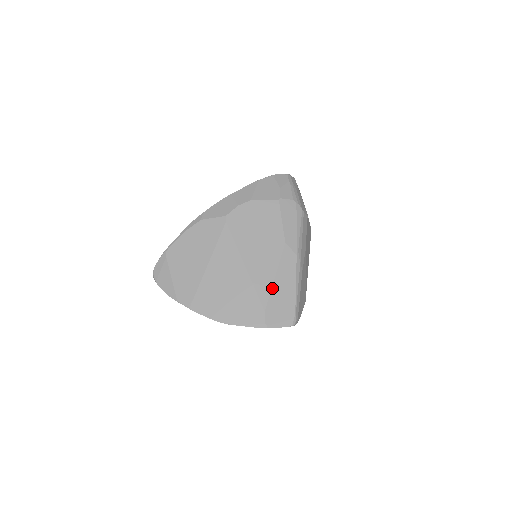
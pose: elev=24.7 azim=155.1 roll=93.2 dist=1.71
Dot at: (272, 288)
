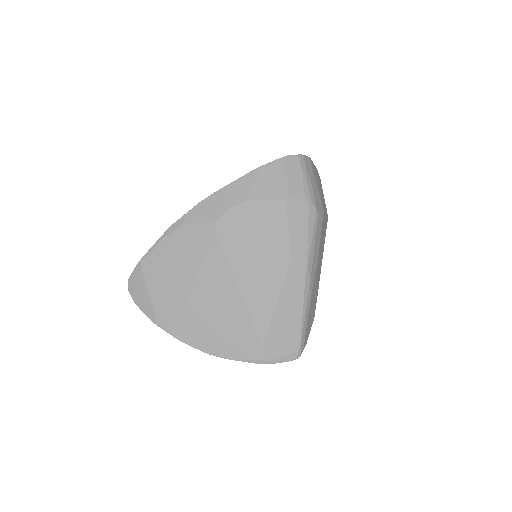
Dot at: (273, 317)
